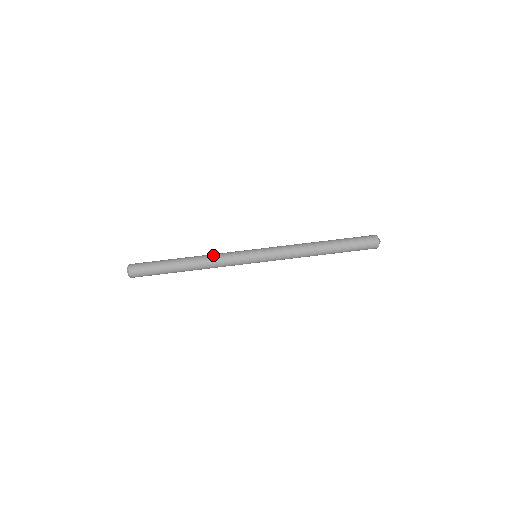
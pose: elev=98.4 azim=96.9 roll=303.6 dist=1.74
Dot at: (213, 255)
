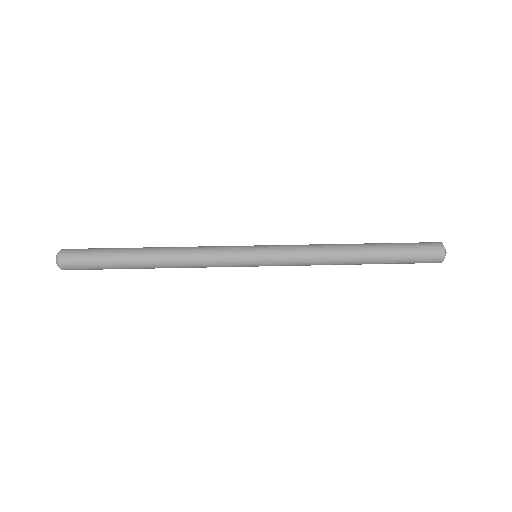
Dot at: (190, 249)
